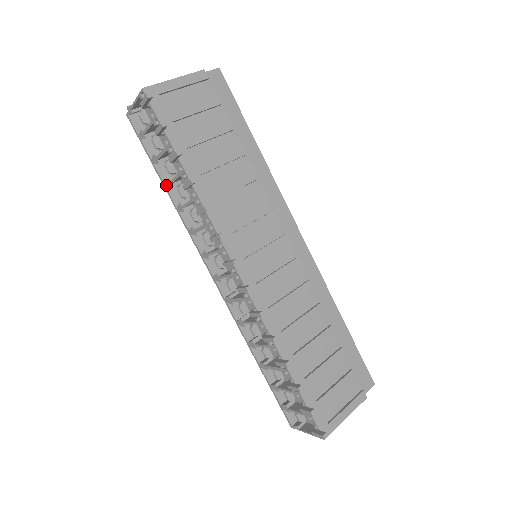
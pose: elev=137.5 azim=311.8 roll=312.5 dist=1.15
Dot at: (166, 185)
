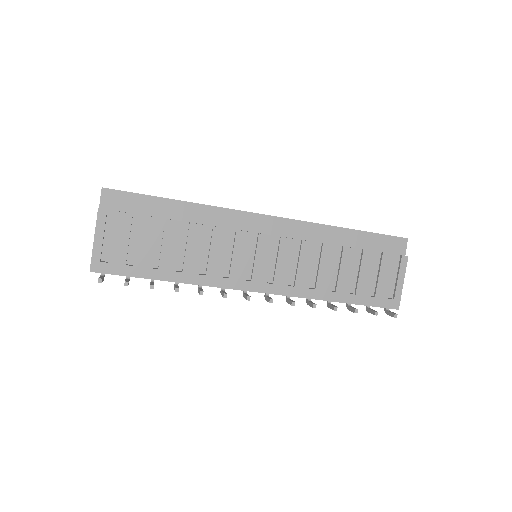
Dot at: occluded
